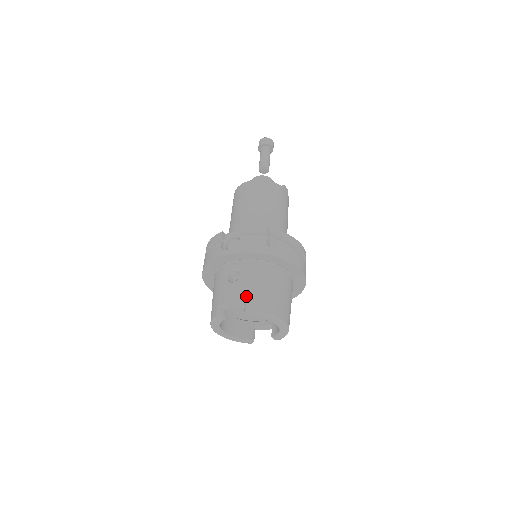
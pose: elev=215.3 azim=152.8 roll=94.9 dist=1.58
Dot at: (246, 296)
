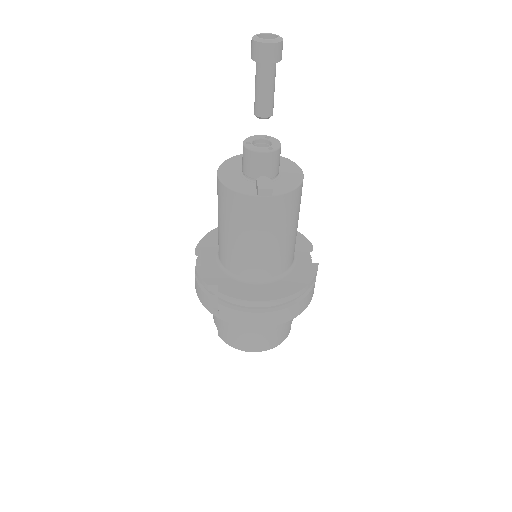
Dot at: (216, 324)
